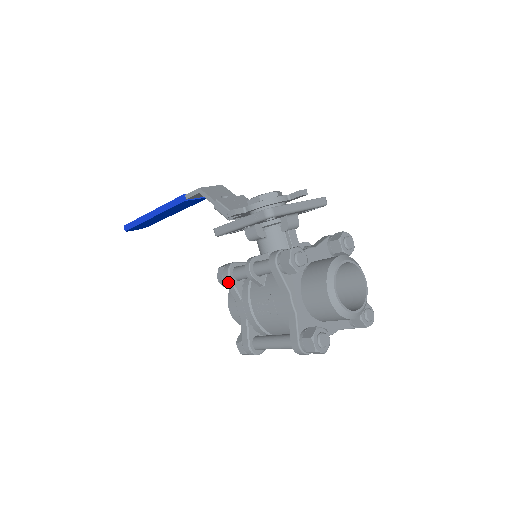
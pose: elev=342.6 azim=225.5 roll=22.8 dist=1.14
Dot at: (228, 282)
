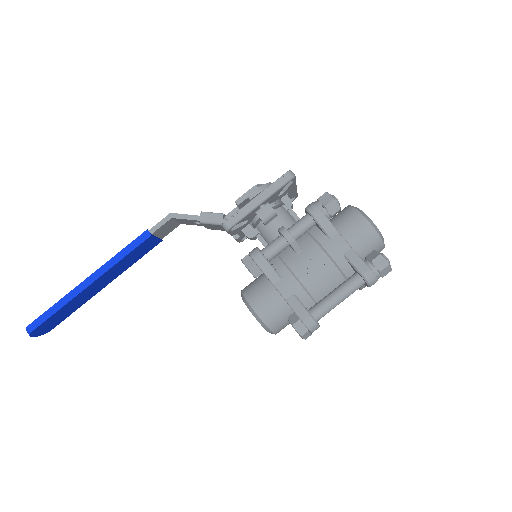
Dot at: (263, 263)
